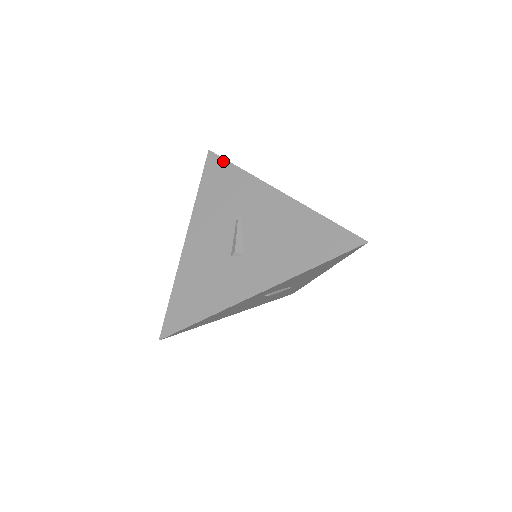
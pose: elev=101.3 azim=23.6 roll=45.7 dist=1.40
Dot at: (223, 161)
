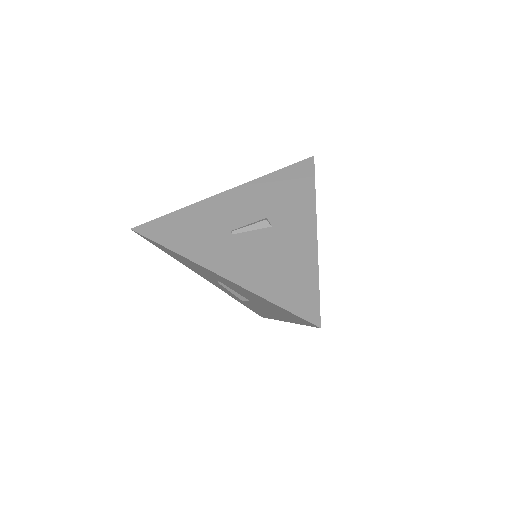
Dot at: (152, 241)
